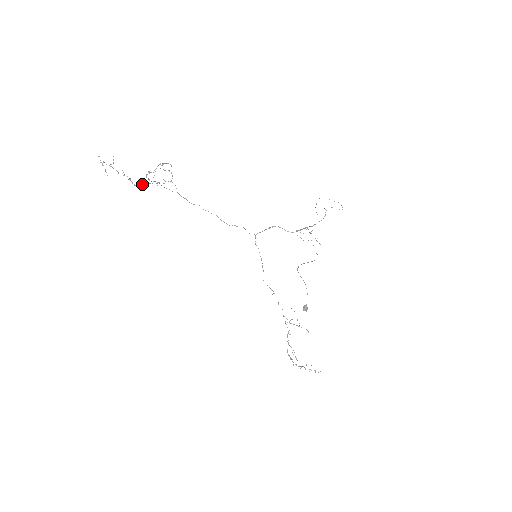
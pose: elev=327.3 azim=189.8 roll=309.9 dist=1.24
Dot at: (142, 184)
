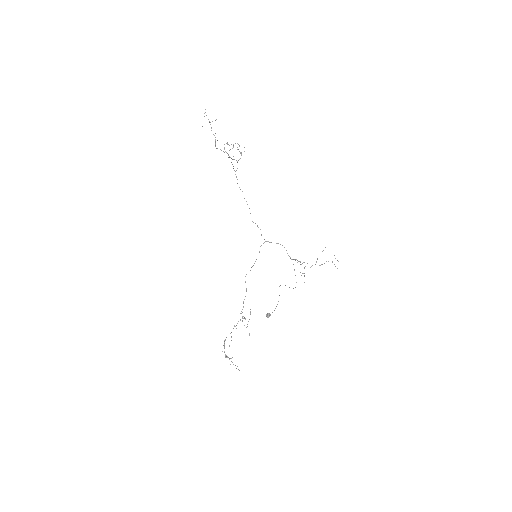
Dot at: (220, 149)
